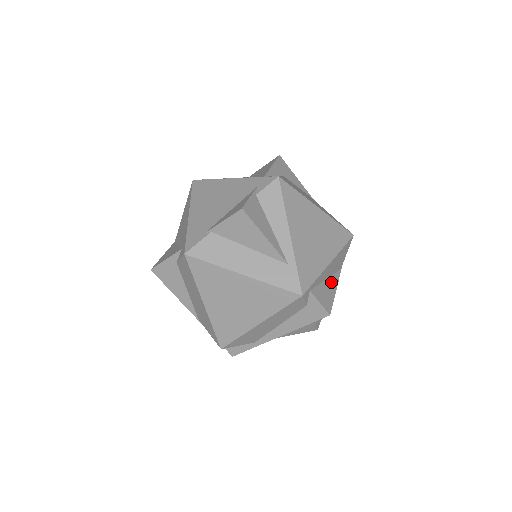
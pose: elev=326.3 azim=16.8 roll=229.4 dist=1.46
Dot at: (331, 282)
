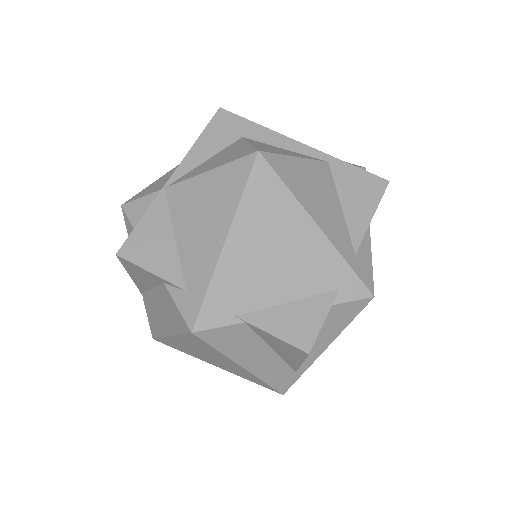
Dot at: occluded
